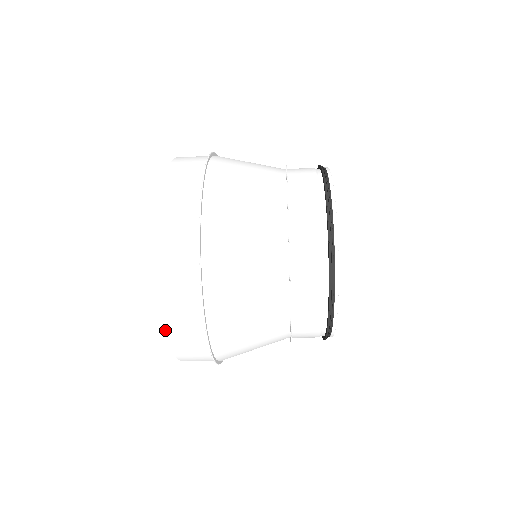
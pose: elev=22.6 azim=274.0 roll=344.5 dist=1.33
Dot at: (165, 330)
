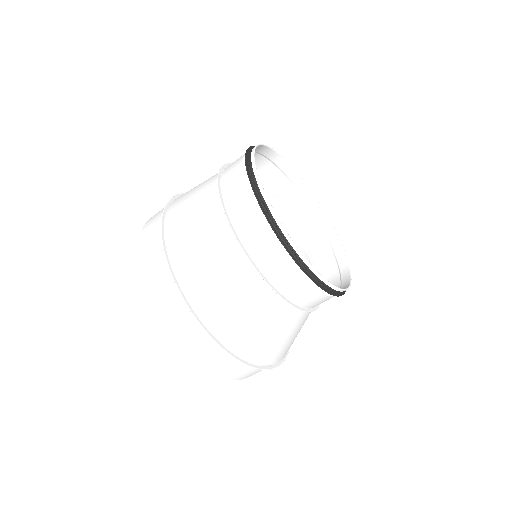
Dot at: (165, 329)
